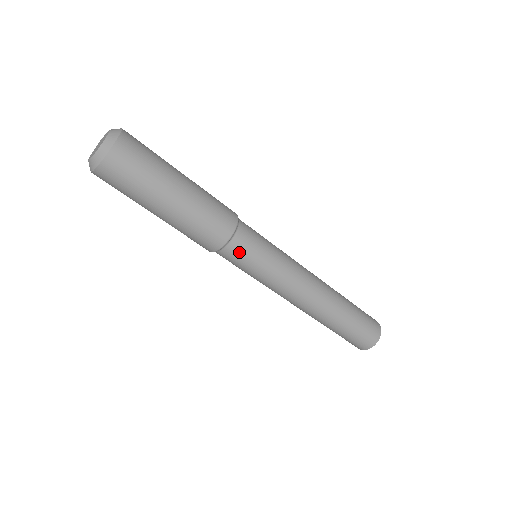
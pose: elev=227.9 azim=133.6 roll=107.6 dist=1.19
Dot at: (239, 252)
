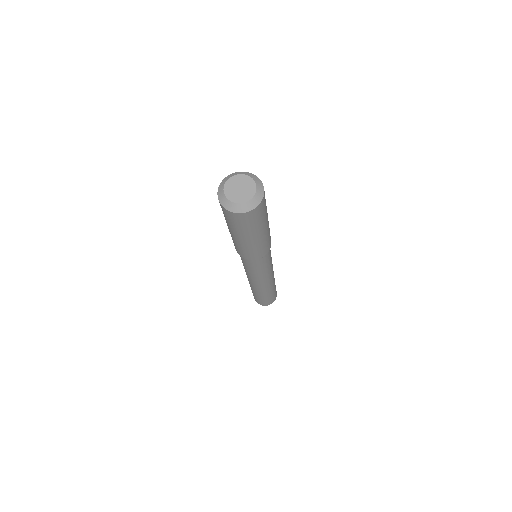
Dot at: (246, 261)
